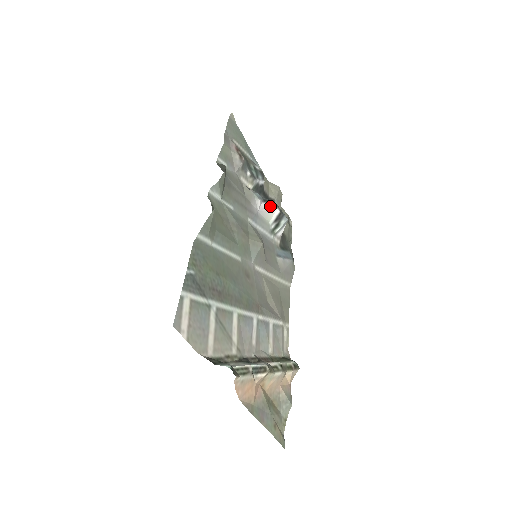
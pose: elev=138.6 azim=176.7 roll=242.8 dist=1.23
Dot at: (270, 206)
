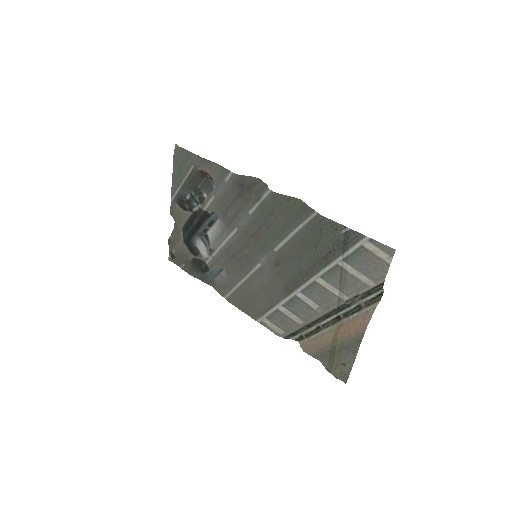
Dot at: (212, 228)
